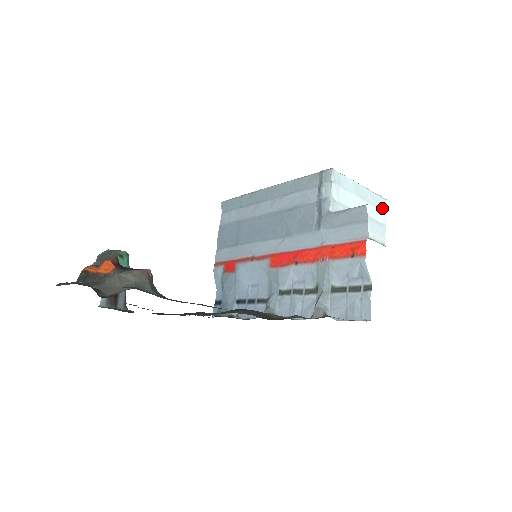
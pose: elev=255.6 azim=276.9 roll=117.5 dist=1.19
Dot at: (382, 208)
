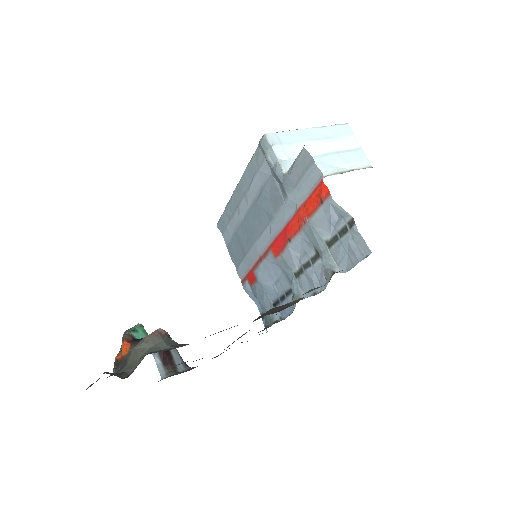
Dot at: (347, 134)
